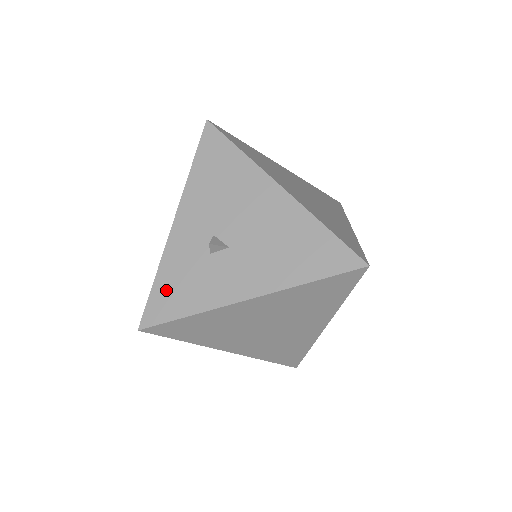
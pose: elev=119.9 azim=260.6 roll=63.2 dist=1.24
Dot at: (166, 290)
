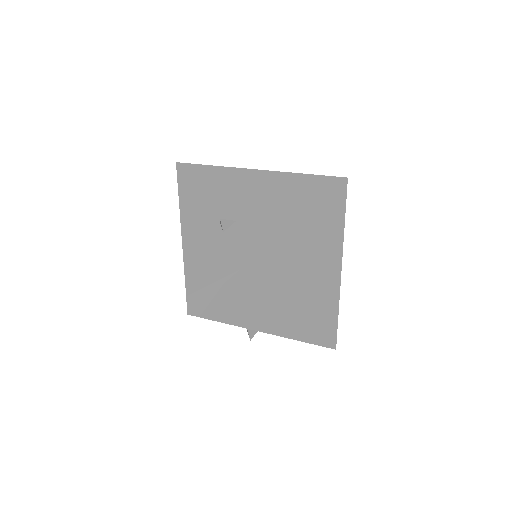
Dot at: (199, 273)
